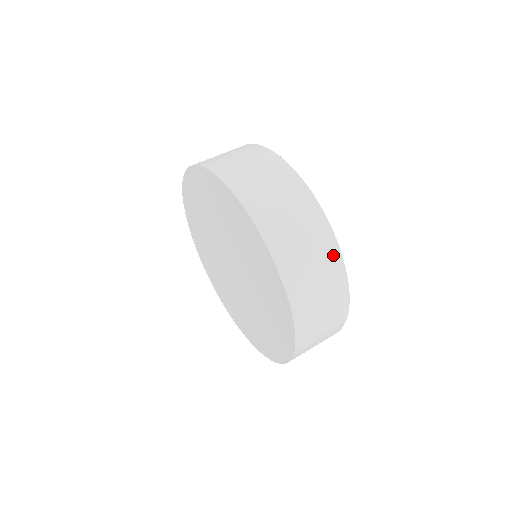
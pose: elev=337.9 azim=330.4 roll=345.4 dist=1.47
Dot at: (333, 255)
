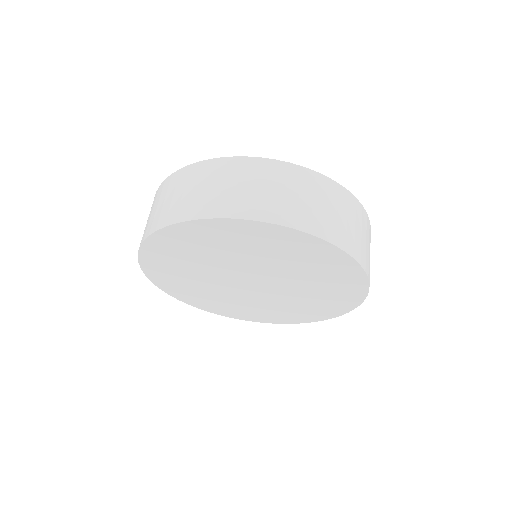
Dot at: (370, 231)
